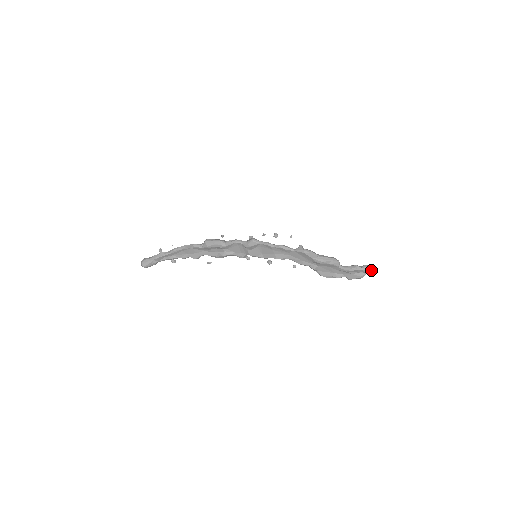
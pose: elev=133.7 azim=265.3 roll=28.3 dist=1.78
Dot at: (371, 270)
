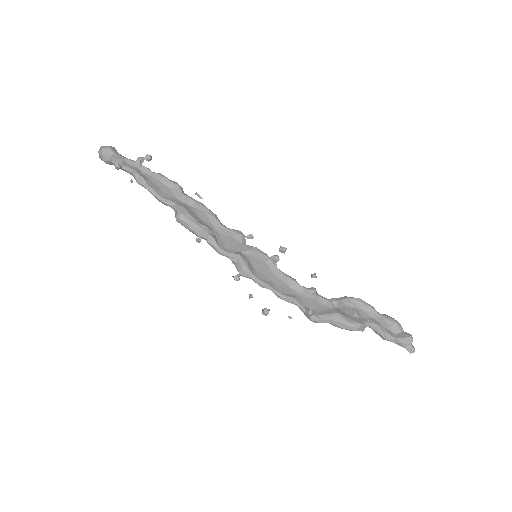
Dot at: (405, 348)
